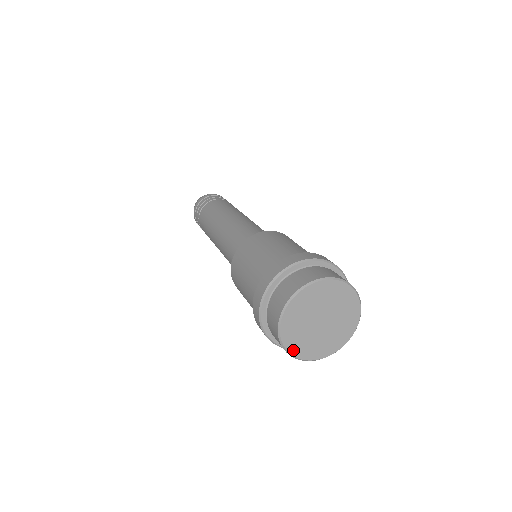
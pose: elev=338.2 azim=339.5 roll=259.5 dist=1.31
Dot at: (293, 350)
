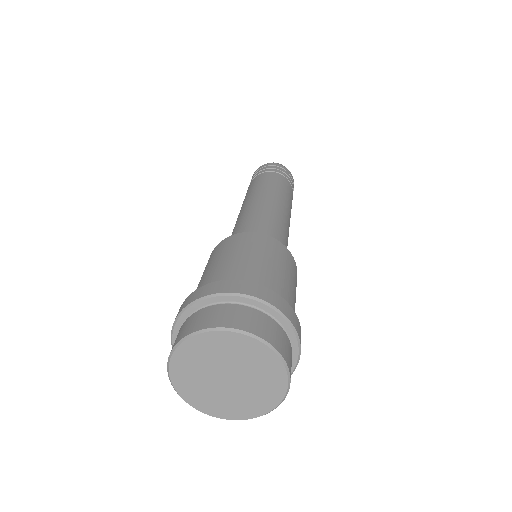
Dot at: (180, 387)
